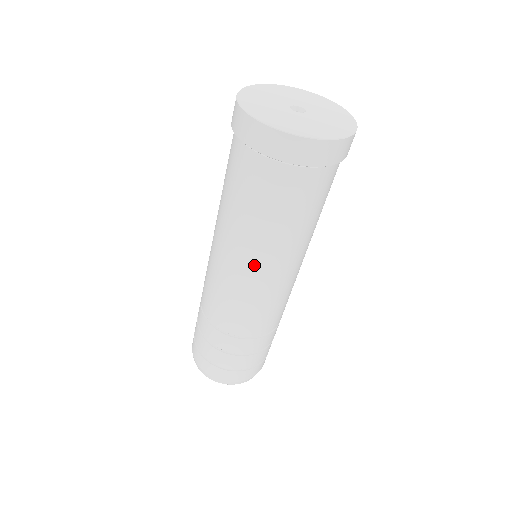
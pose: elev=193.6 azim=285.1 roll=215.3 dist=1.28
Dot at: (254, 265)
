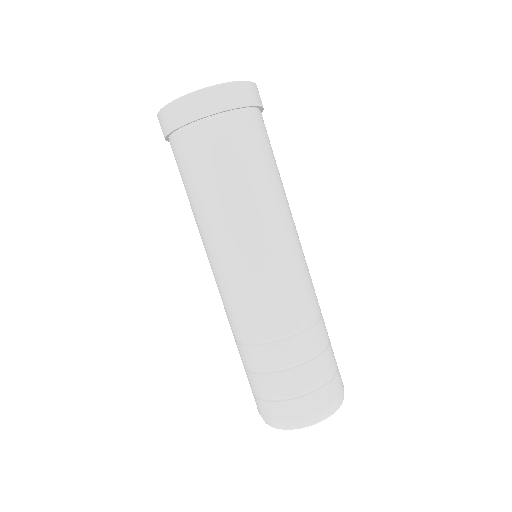
Dot at: (220, 242)
